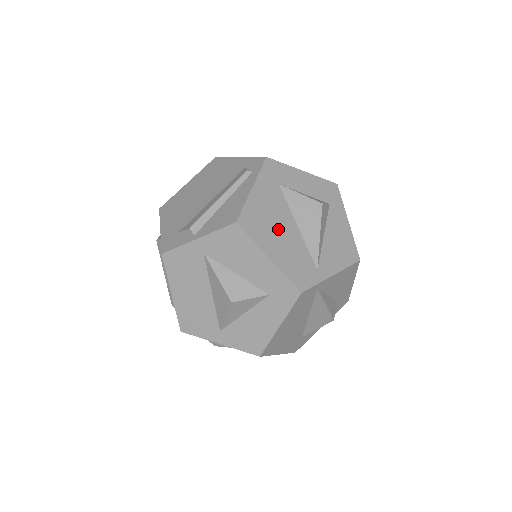
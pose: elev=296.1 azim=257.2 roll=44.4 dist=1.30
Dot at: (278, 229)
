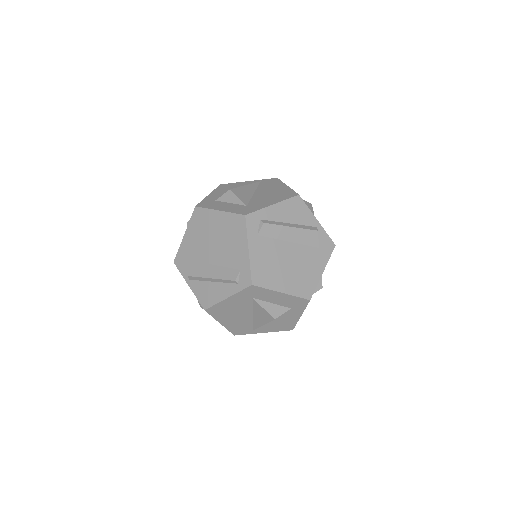
Dot at: (236, 315)
